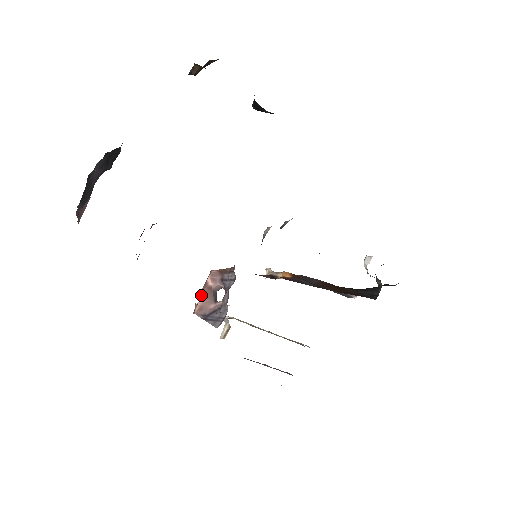
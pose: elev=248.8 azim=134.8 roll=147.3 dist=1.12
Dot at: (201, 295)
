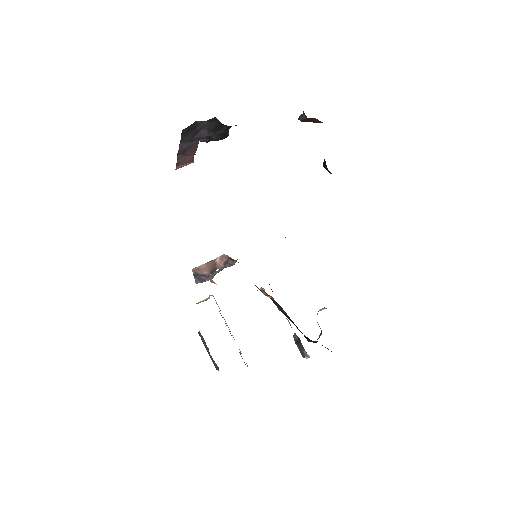
Dot at: (206, 263)
